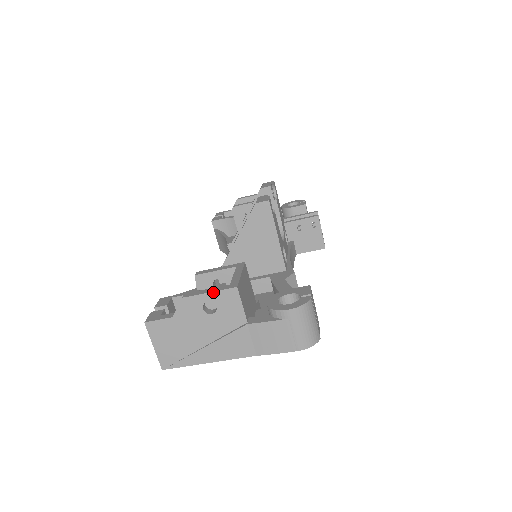
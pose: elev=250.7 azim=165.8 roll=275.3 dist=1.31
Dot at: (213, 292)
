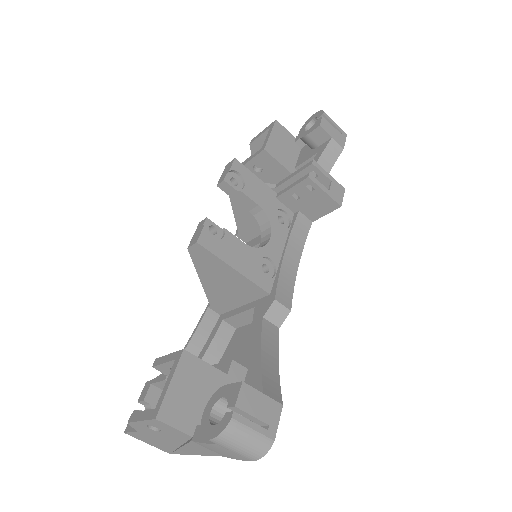
Dot at: (143, 421)
